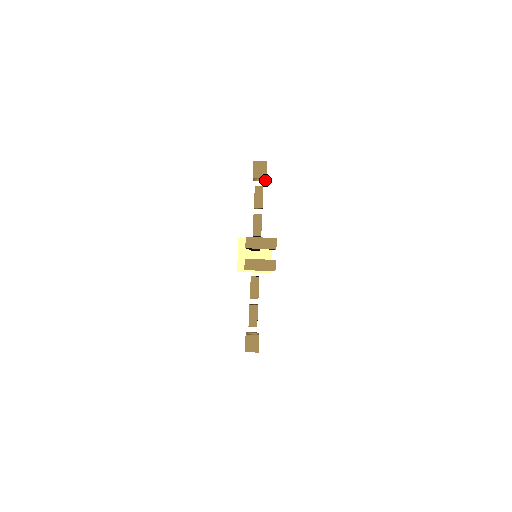
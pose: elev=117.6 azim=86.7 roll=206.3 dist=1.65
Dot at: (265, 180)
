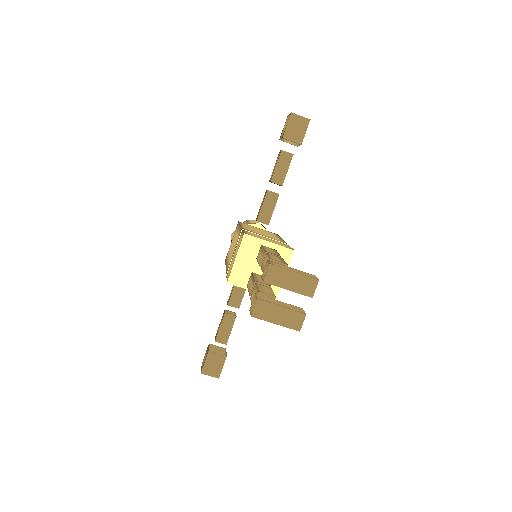
Dot at: (297, 145)
